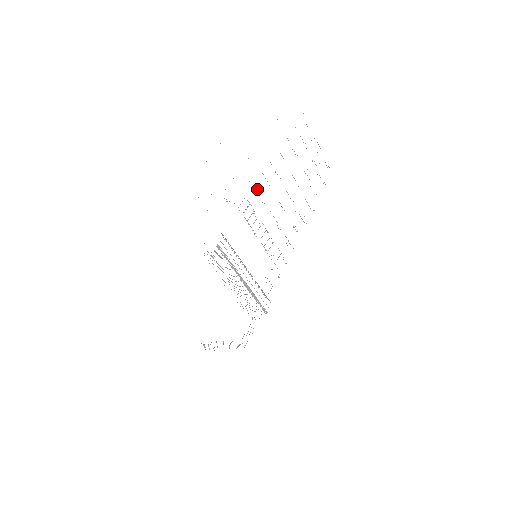
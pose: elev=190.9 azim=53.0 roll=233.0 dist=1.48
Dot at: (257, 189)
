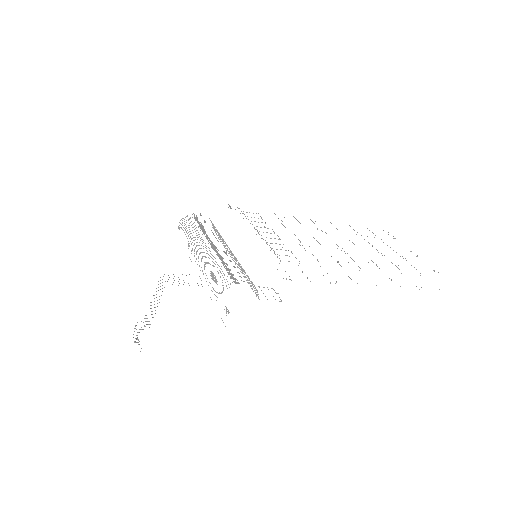
Dot at: occluded
